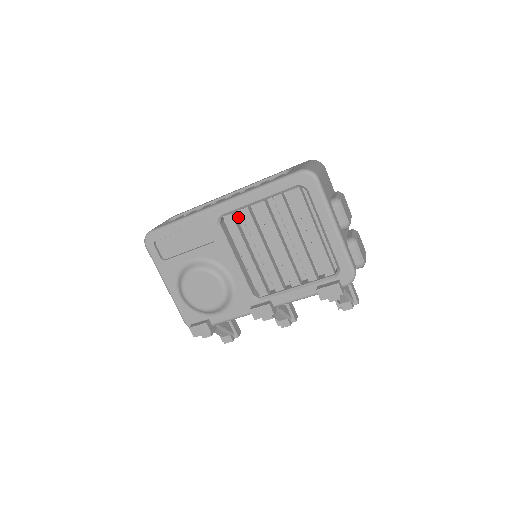
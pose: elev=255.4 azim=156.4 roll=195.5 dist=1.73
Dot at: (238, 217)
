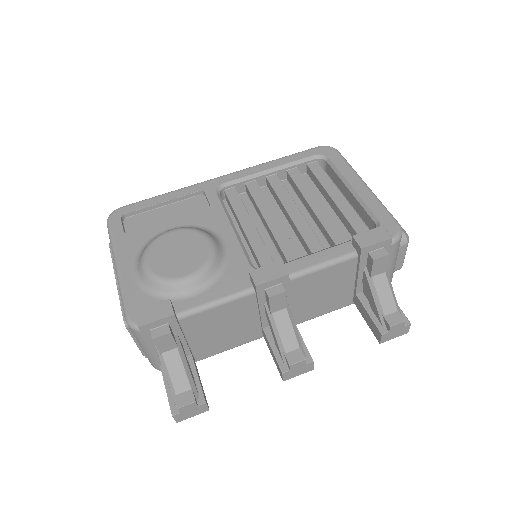
Dot at: occluded
